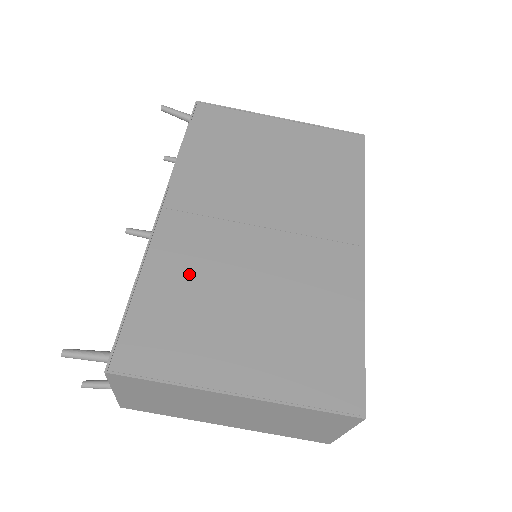
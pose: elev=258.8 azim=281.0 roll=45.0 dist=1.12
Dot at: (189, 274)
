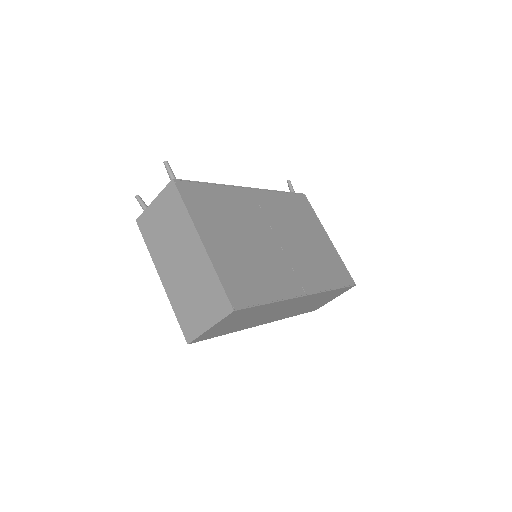
Dot at: (234, 207)
